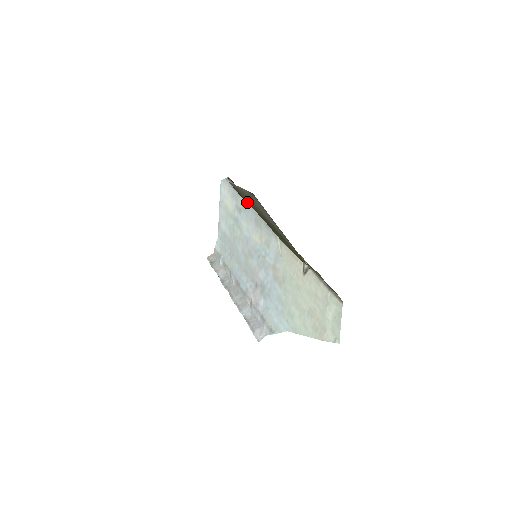
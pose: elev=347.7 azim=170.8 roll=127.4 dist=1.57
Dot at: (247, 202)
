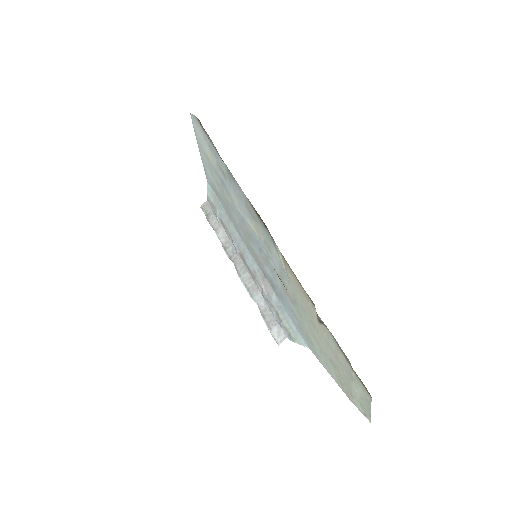
Dot at: (230, 174)
